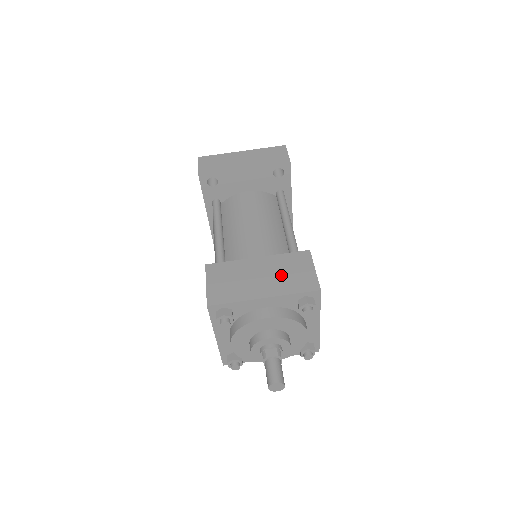
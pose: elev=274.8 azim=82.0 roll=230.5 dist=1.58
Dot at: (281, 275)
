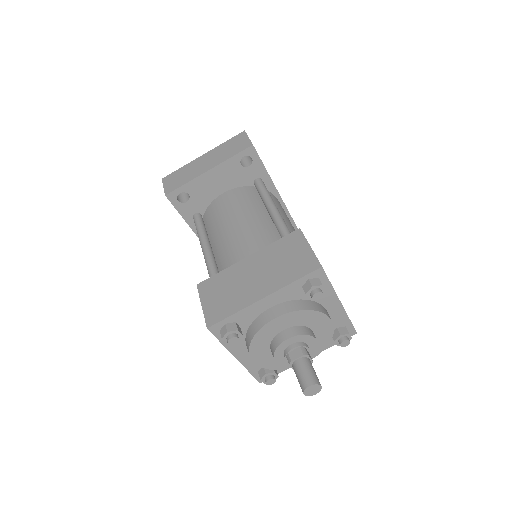
Dot at: (276, 266)
